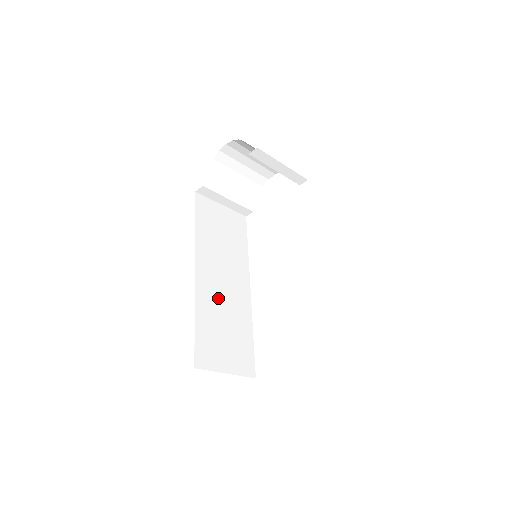
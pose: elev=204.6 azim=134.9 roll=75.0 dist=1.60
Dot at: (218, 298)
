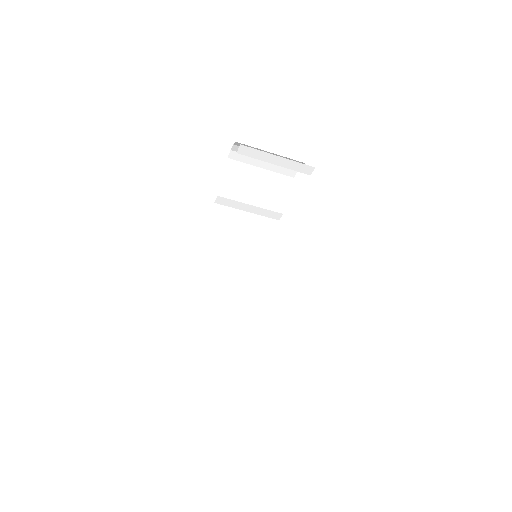
Dot at: (229, 304)
